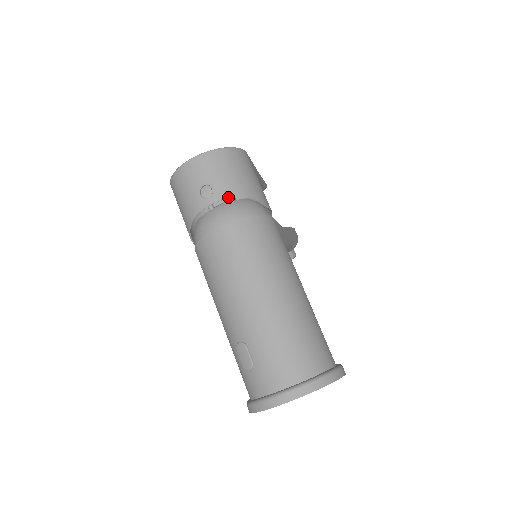
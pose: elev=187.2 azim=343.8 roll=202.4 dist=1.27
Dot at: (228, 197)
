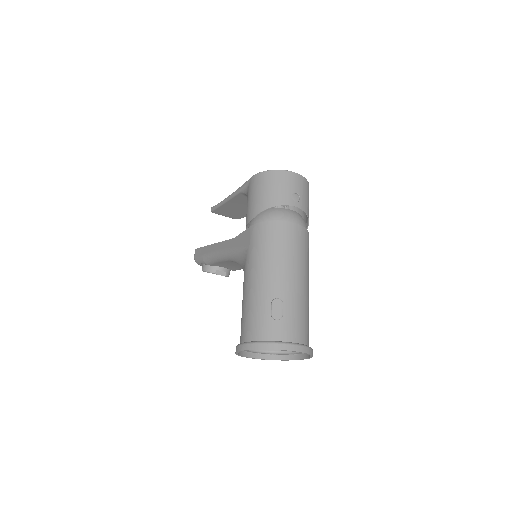
Dot at: (305, 211)
